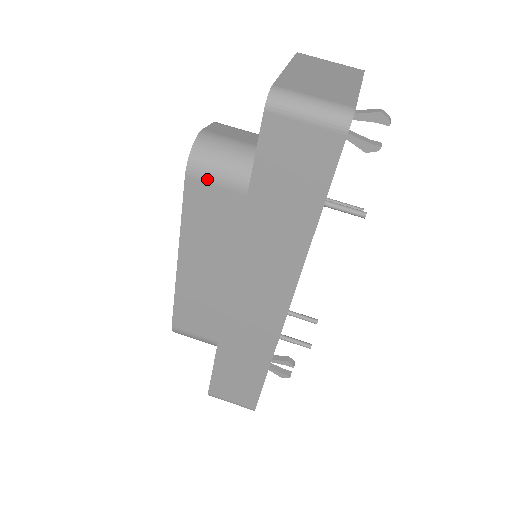
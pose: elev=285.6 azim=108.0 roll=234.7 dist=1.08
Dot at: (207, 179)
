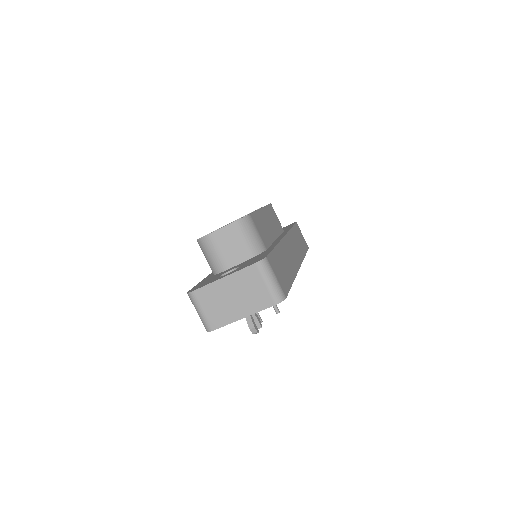
Dot at: occluded
